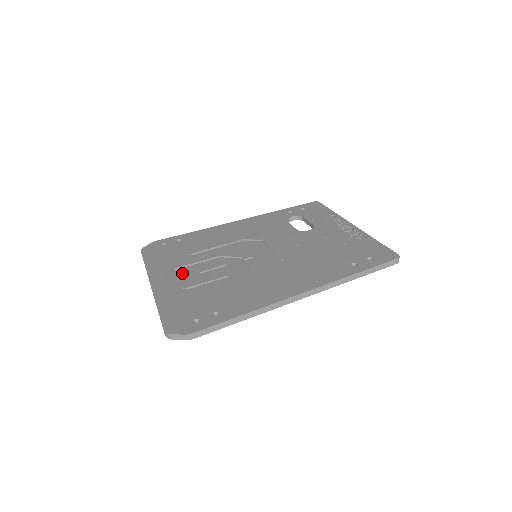
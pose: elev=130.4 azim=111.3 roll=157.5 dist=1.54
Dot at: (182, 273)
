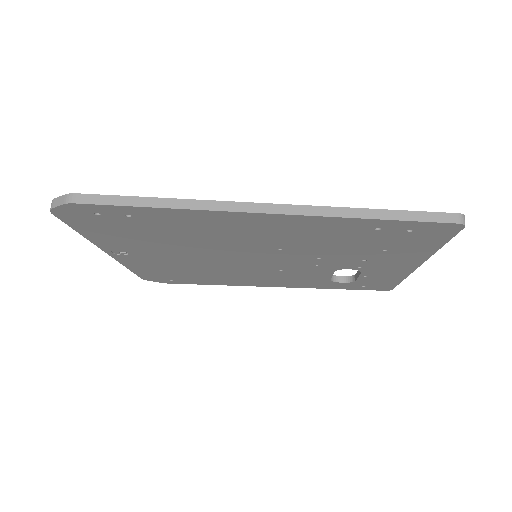
Dot at: occluded
